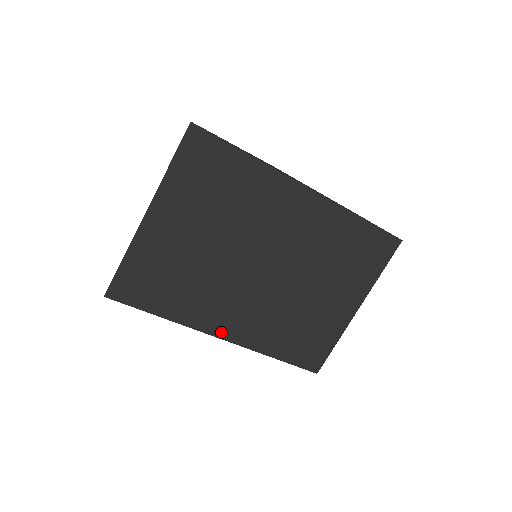
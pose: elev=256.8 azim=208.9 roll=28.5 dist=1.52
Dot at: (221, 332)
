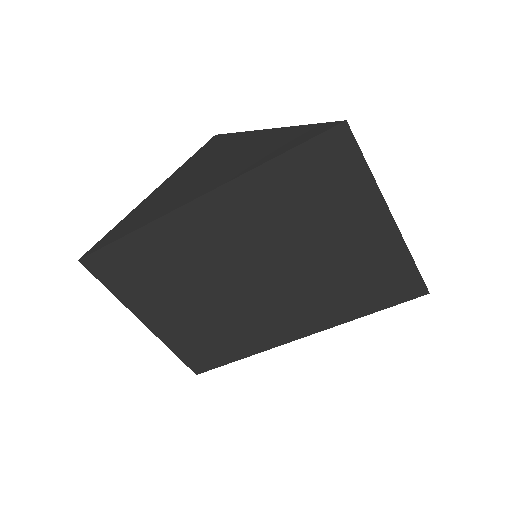
Dot at: (293, 335)
